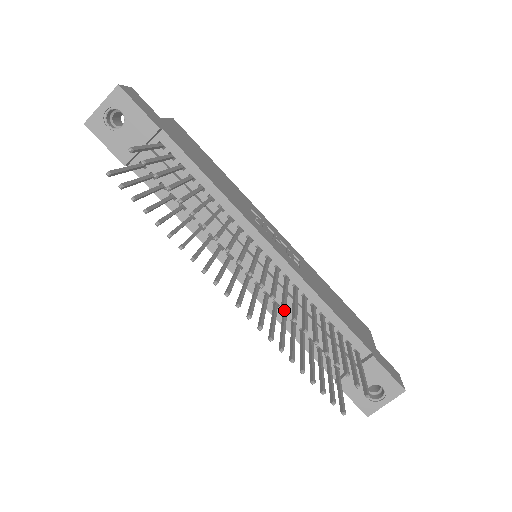
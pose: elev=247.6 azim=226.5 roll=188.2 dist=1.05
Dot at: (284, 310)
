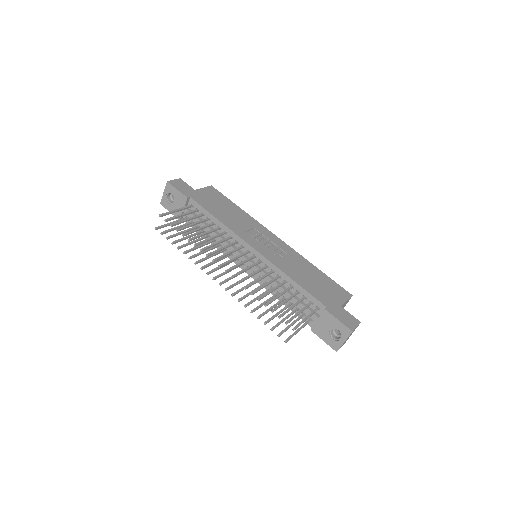
Dot at: (238, 283)
